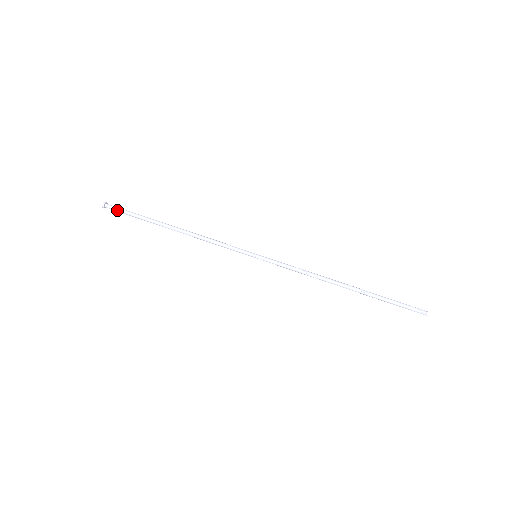
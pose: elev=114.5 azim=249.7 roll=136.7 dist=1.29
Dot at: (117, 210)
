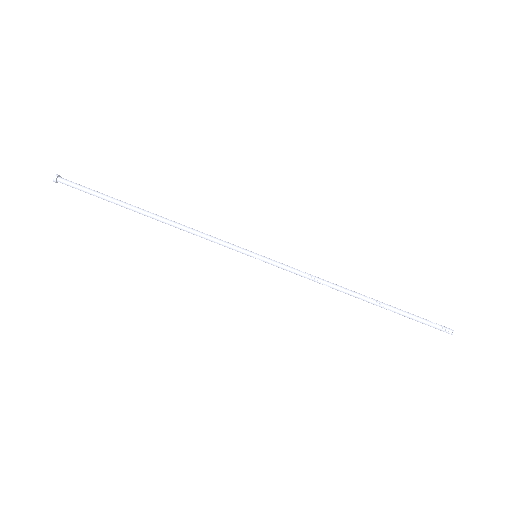
Dot at: (74, 187)
